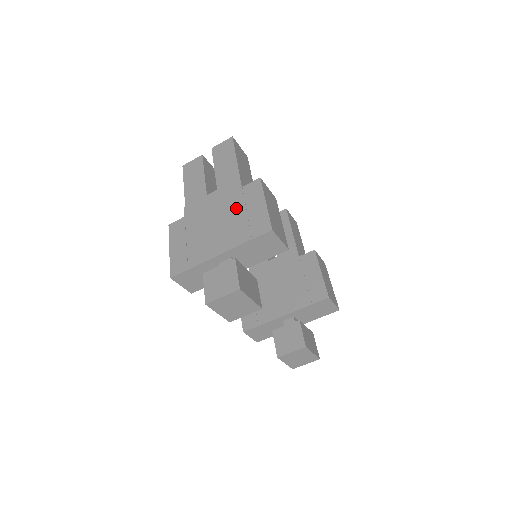
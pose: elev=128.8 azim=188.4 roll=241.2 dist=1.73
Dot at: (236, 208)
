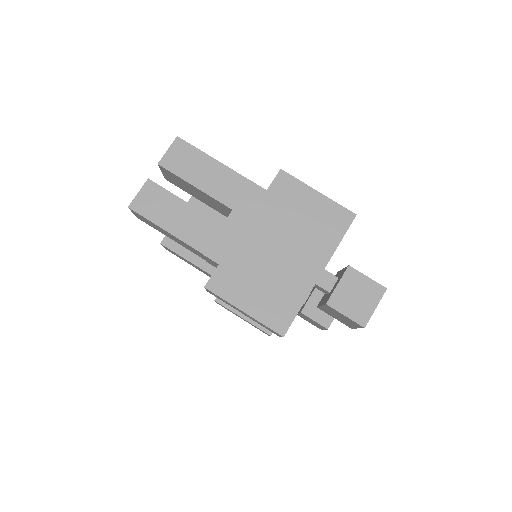
Dot at: (287, 216)
